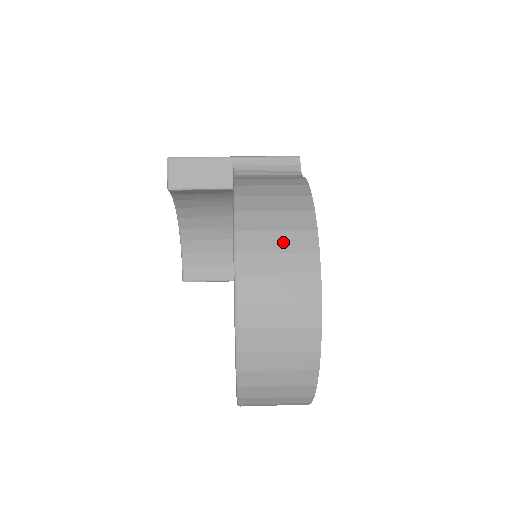
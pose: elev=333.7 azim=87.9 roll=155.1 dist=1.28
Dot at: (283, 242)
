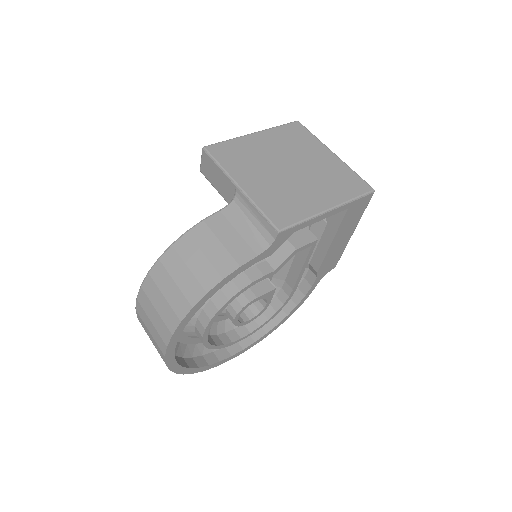
Dot at: (162, 307)
